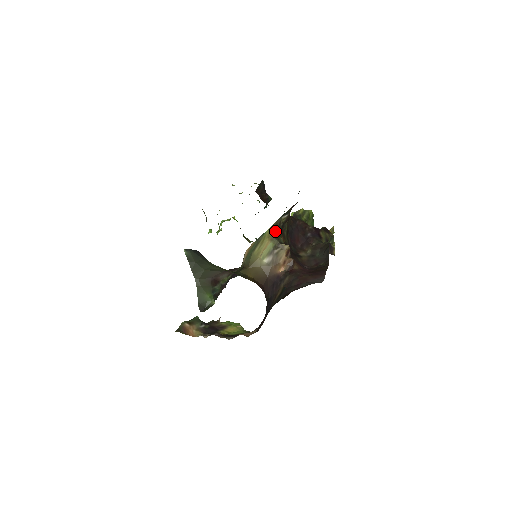
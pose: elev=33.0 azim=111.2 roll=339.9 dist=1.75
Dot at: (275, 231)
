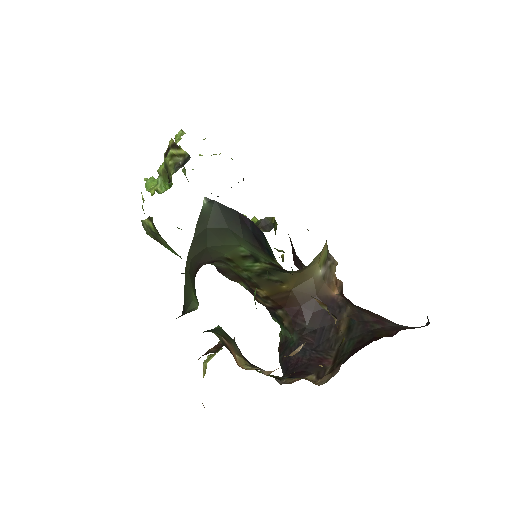
Dot at: occluded
